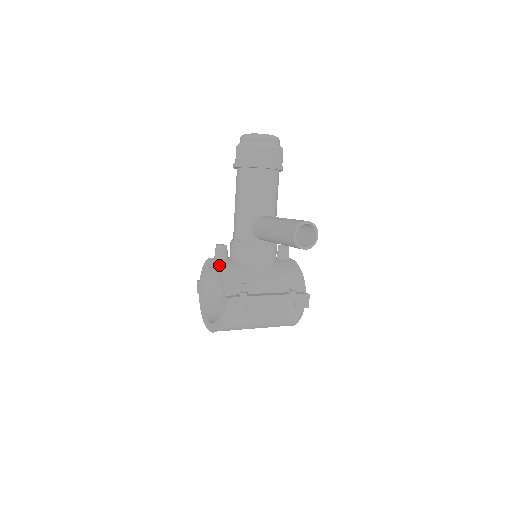
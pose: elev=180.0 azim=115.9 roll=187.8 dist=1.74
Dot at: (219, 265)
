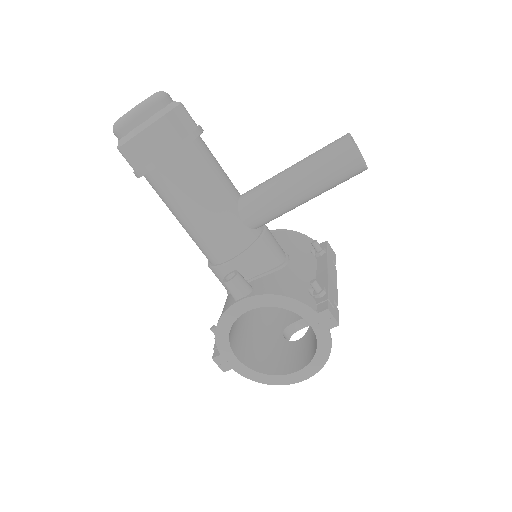
Dot at: (268, 294)
